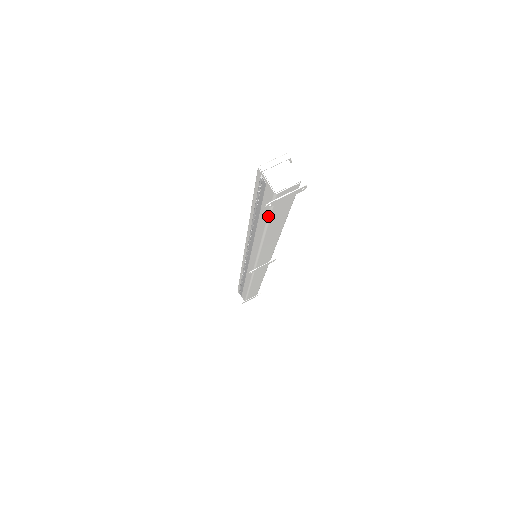
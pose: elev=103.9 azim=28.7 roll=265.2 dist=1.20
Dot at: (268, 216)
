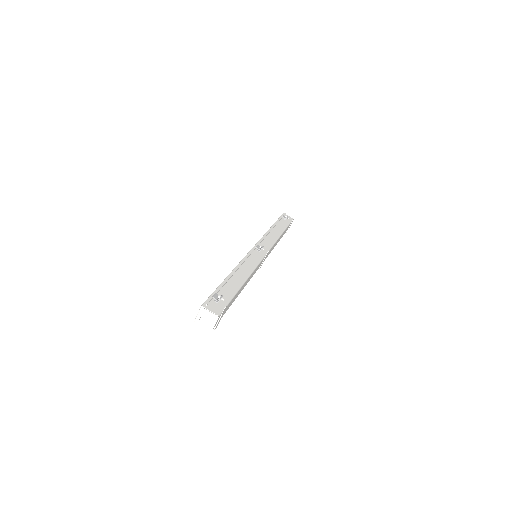
Dot at: occluded
